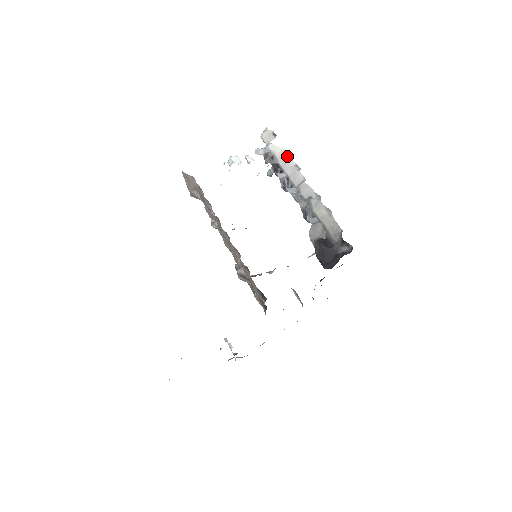
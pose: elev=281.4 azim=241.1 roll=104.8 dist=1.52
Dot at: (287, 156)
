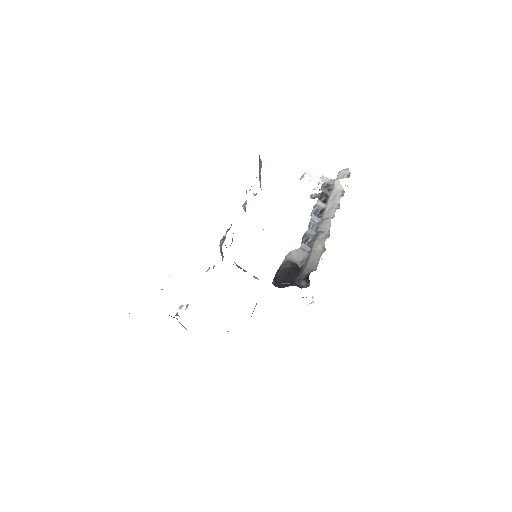
Dot at: (340, 195)
